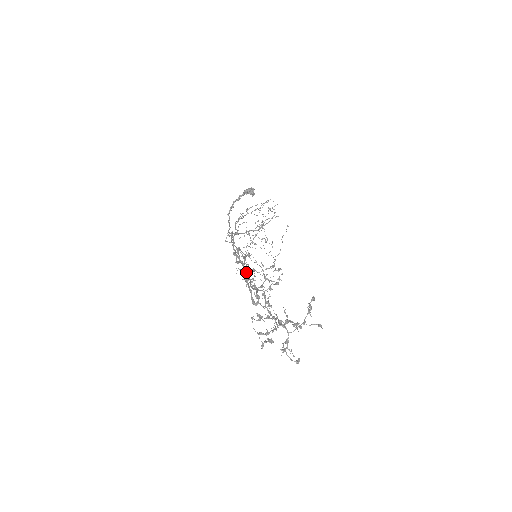
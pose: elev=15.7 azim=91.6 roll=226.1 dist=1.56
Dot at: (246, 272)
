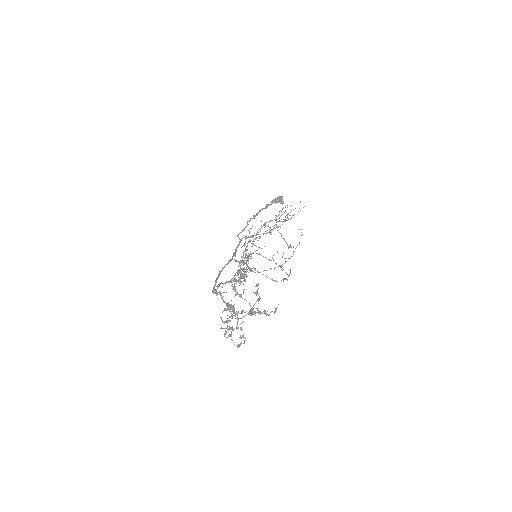
Dot at: occluded
